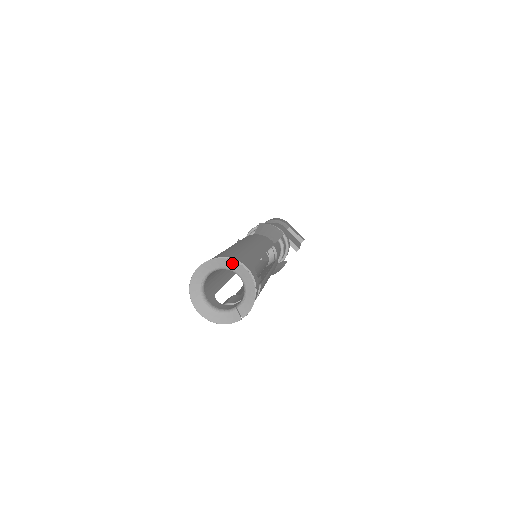
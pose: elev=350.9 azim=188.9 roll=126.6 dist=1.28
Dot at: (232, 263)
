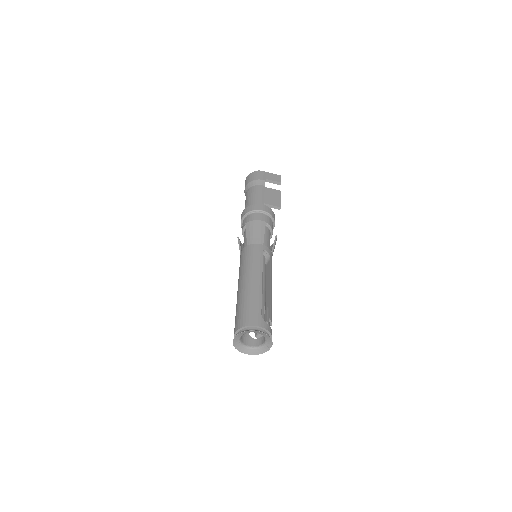
Dot at: (250, 331)
